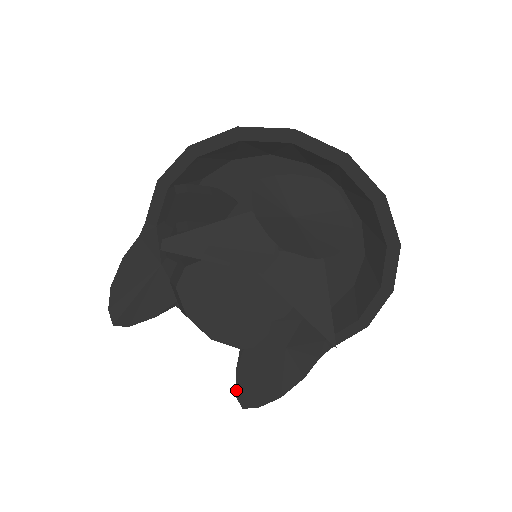
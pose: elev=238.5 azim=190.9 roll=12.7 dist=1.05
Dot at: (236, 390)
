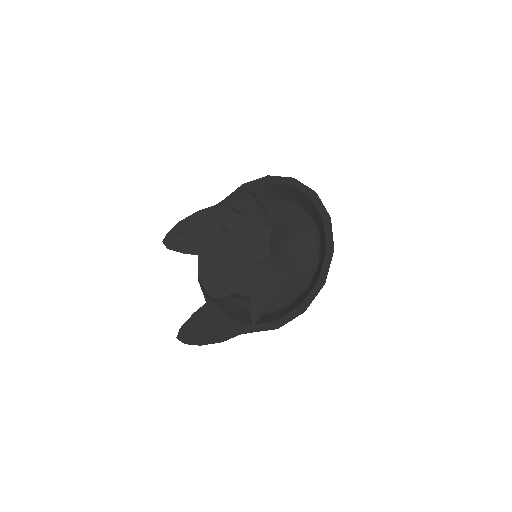
Dot at: (183, 325)
